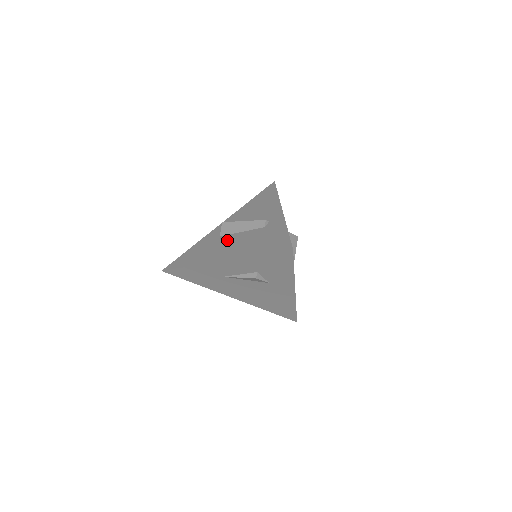
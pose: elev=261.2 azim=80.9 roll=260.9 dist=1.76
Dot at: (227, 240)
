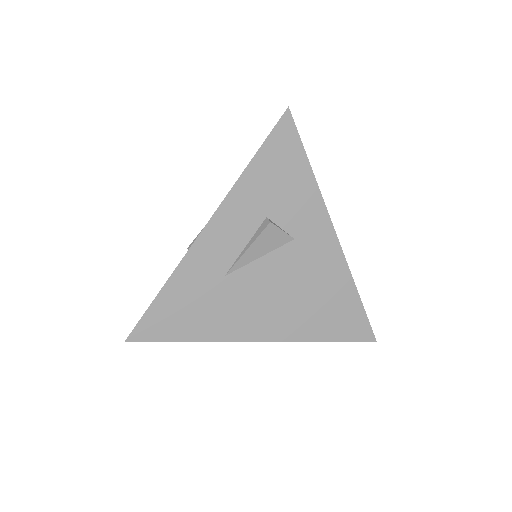
Dot at: occluded
